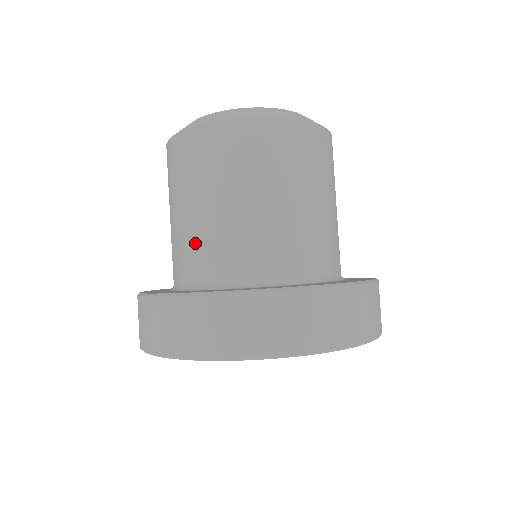
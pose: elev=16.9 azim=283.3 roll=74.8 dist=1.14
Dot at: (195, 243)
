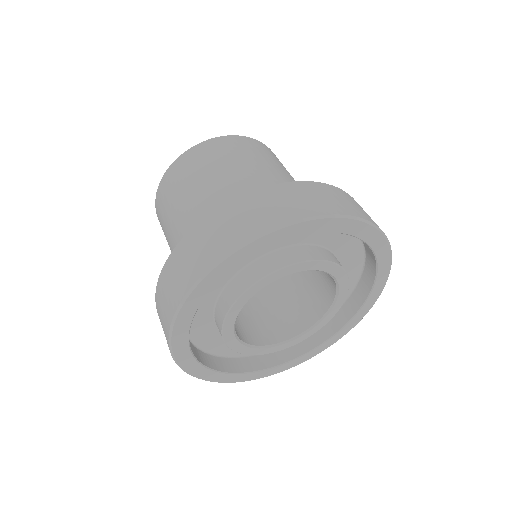
Dot at: occluded
